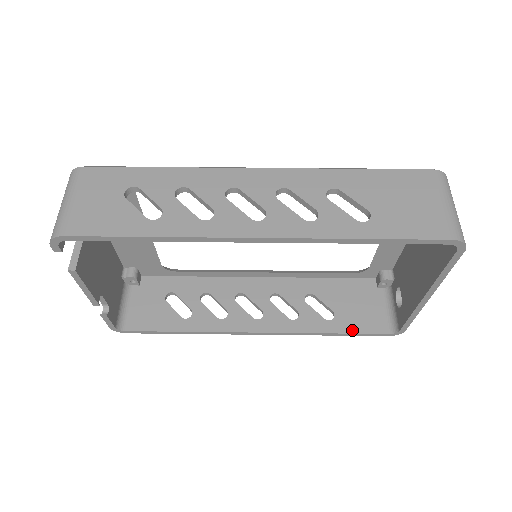
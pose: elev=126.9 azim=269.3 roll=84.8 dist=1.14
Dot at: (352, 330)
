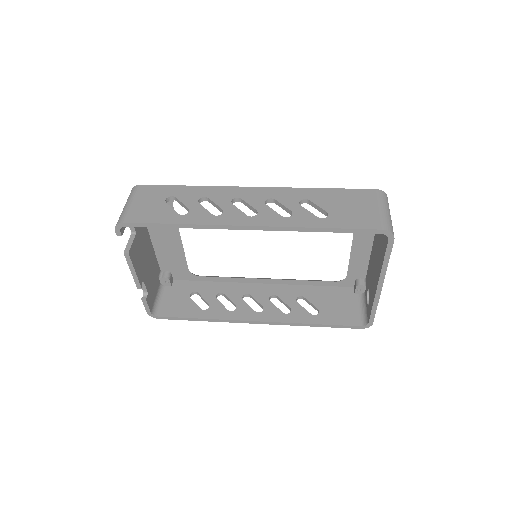
Dot at: (332, 322)
